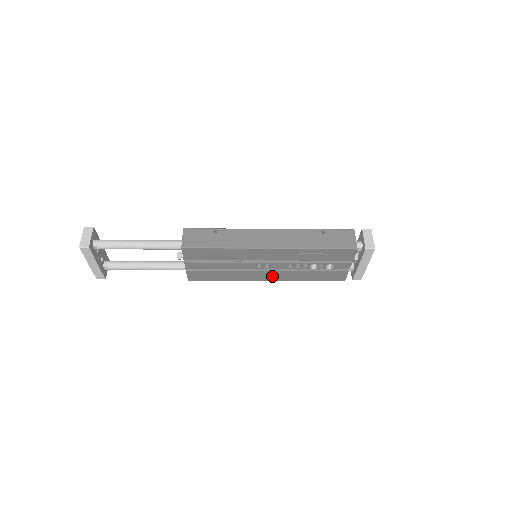
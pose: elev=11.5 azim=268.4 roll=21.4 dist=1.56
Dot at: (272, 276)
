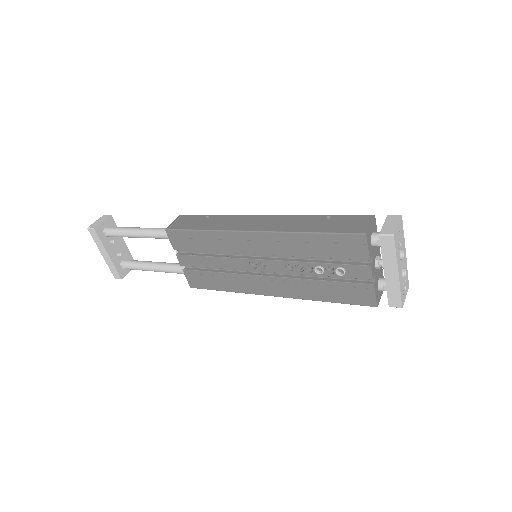
Dot at: (276, 287)
